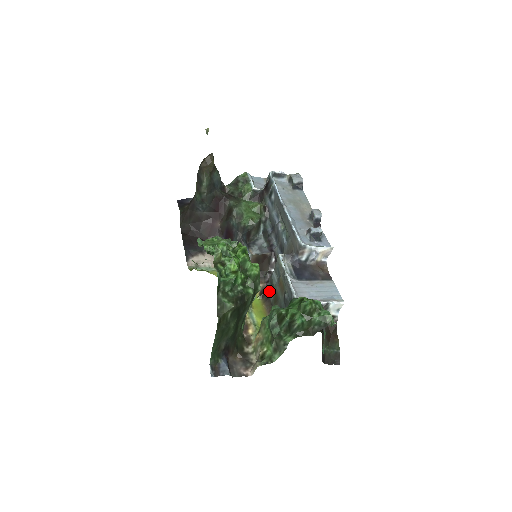
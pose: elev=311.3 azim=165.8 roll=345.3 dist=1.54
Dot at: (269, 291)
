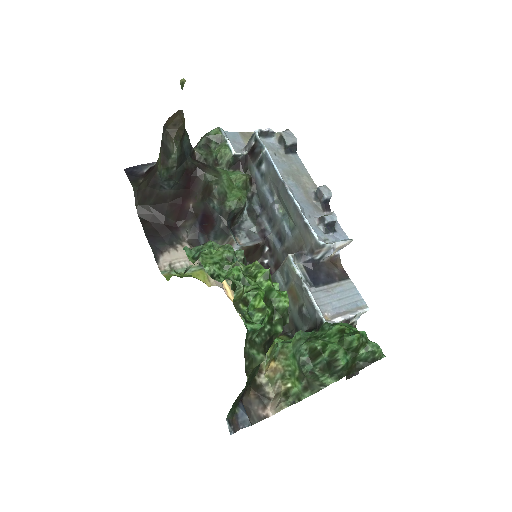
Dot at: occluded
